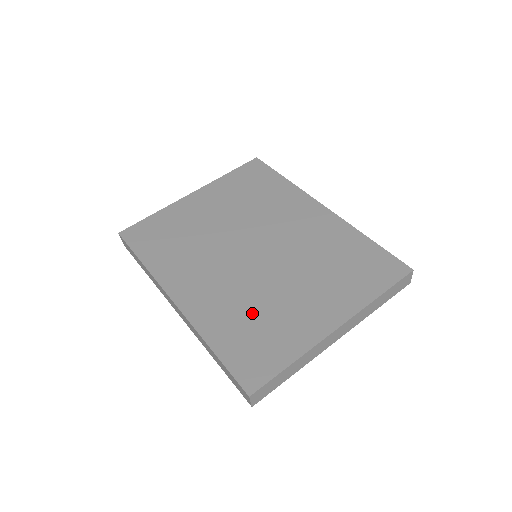
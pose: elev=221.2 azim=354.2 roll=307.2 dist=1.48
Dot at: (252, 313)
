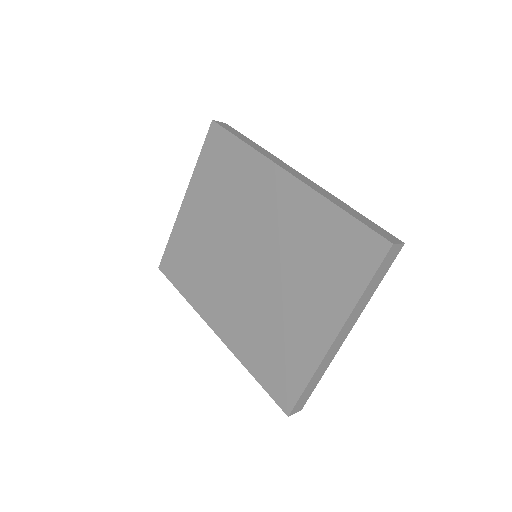
Dot at: (267, 334)
